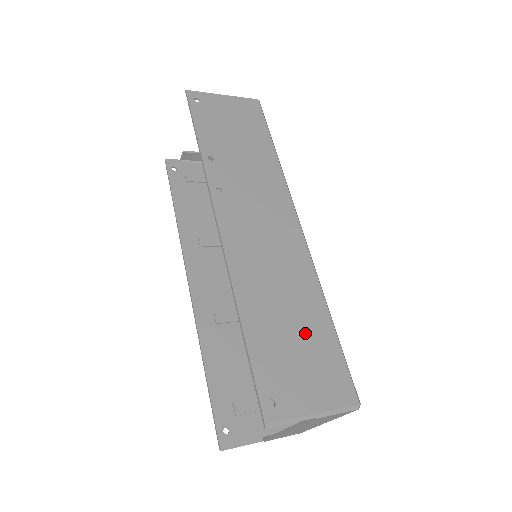
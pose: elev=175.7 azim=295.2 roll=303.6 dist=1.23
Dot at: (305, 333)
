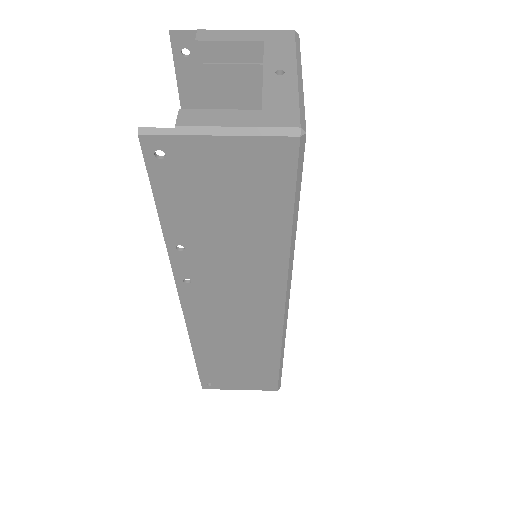
Dot at: (250, 366)
